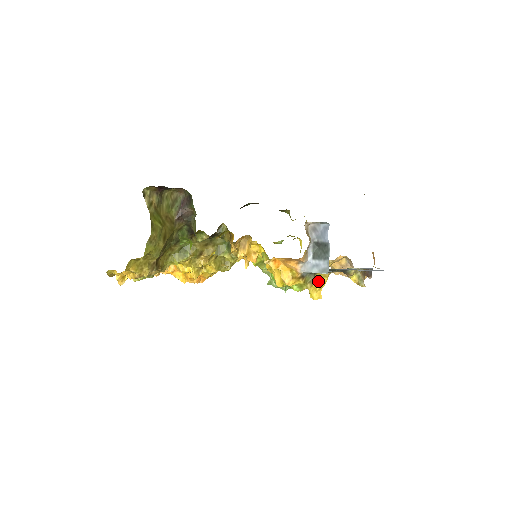
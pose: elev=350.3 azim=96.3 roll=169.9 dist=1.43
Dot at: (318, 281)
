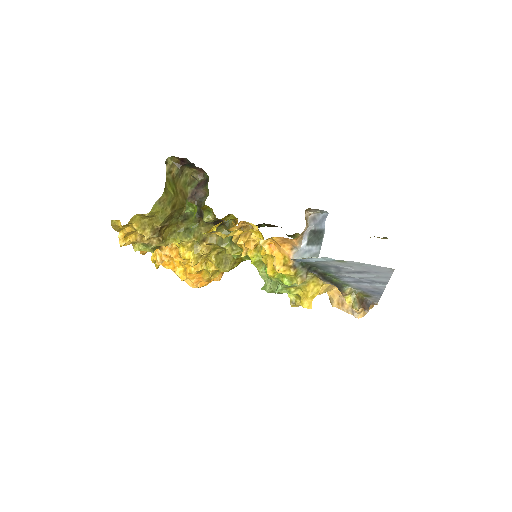
Dot at: (311, 288)
